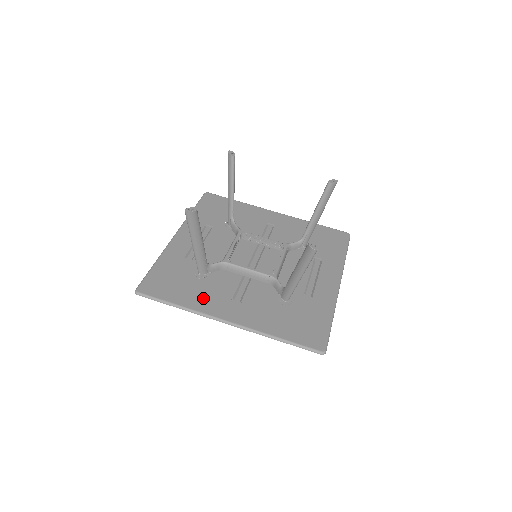
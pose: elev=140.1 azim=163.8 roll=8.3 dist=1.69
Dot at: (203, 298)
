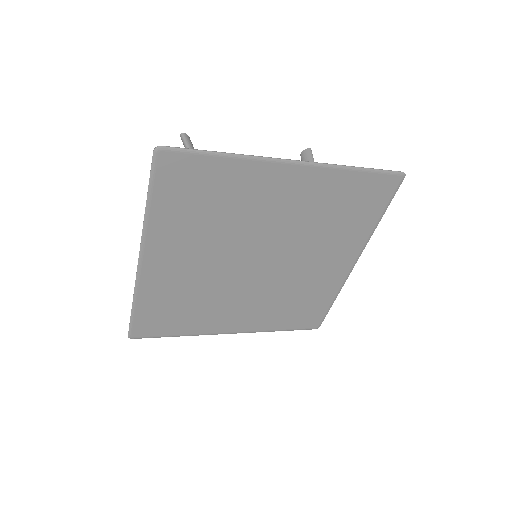
Dot at: (159, 286)
